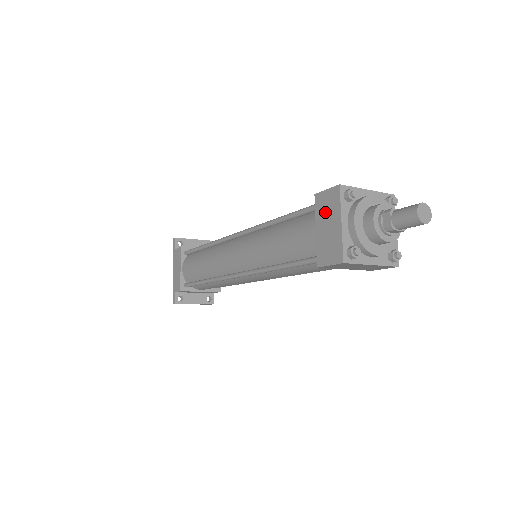
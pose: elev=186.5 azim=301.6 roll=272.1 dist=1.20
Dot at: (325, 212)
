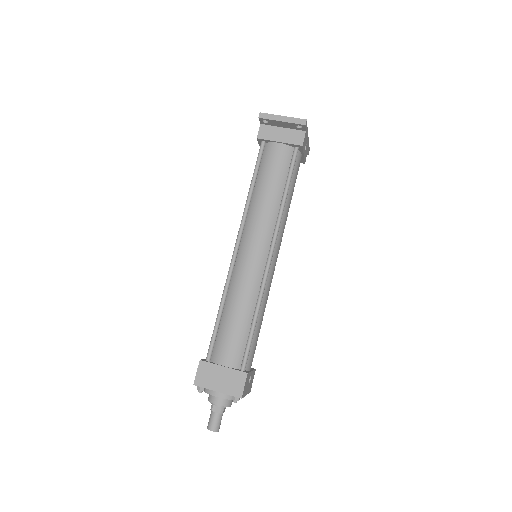
Dot at: occluded
